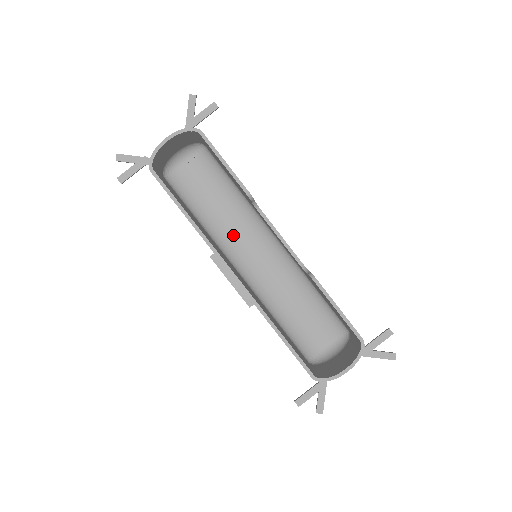
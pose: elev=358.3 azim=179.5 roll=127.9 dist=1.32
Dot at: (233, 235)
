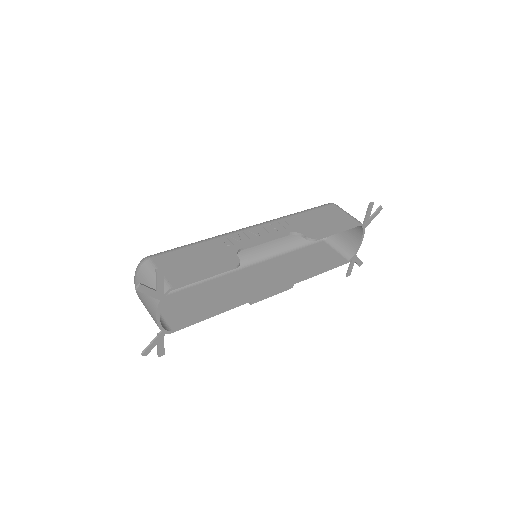
Dot at: occluded
